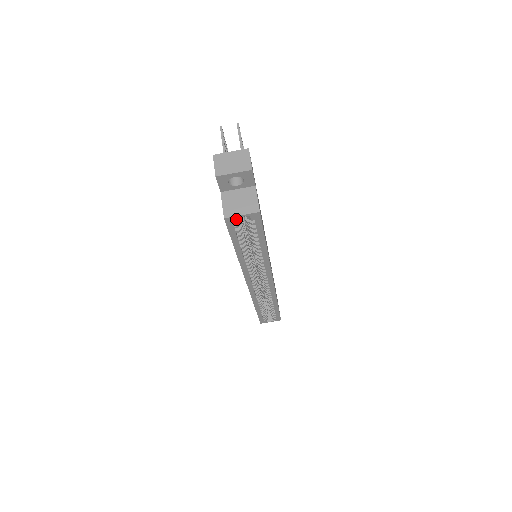
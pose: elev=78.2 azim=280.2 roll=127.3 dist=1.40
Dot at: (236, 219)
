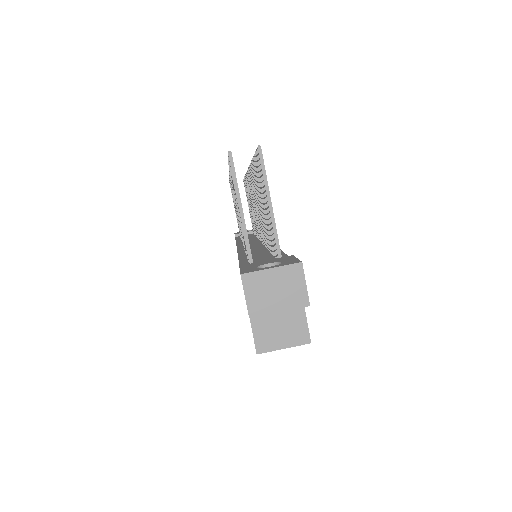
Dot at: (272, 345)
